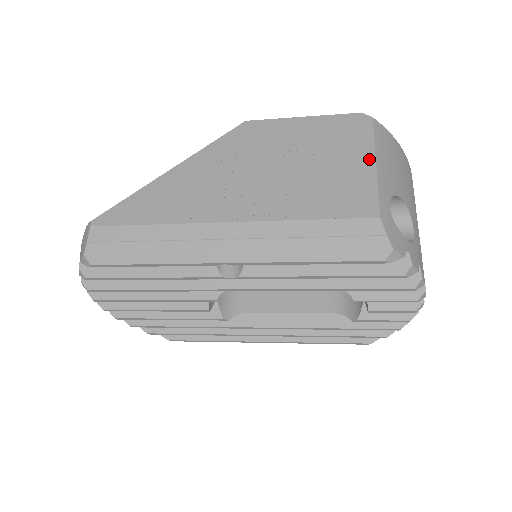
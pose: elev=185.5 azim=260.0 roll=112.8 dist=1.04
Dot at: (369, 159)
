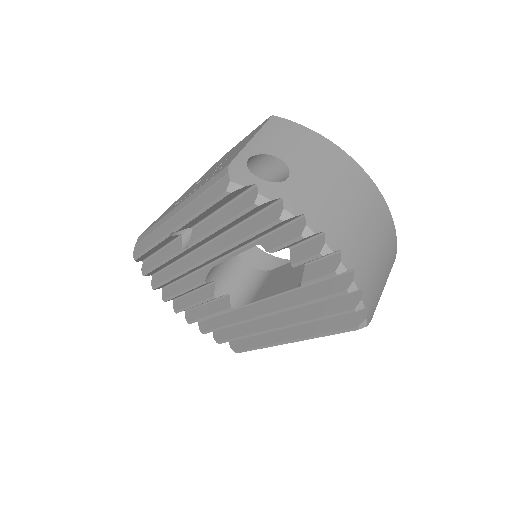
Dot at: (251, 138)
